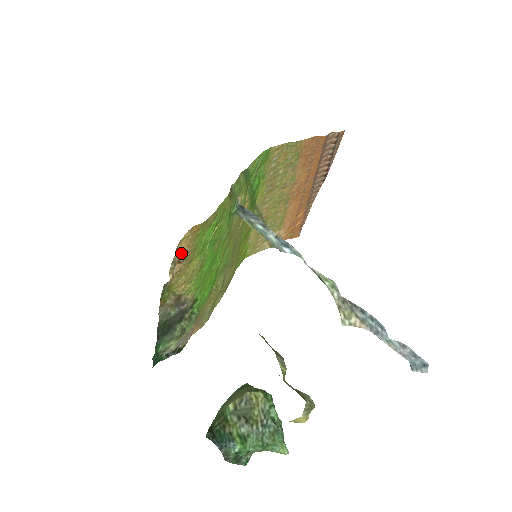
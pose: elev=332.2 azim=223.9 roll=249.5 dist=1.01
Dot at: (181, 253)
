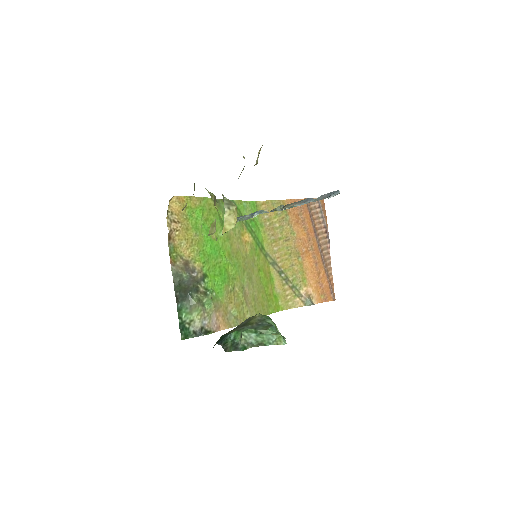
Dot at: (174, 214)
